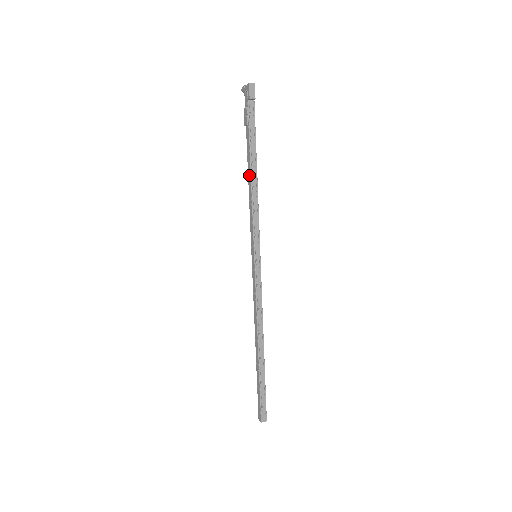
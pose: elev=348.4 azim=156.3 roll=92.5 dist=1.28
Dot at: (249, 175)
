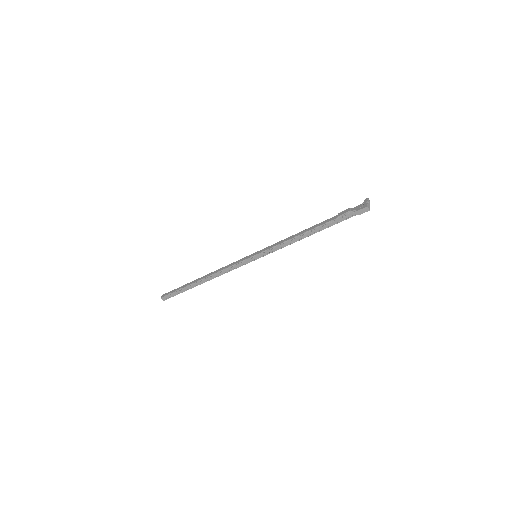
Dot at: (305, 231)
